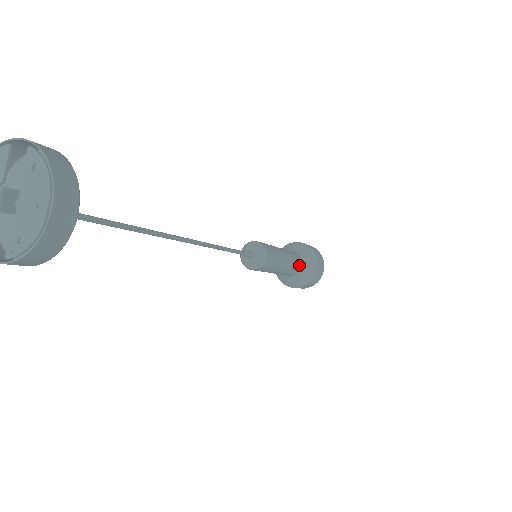
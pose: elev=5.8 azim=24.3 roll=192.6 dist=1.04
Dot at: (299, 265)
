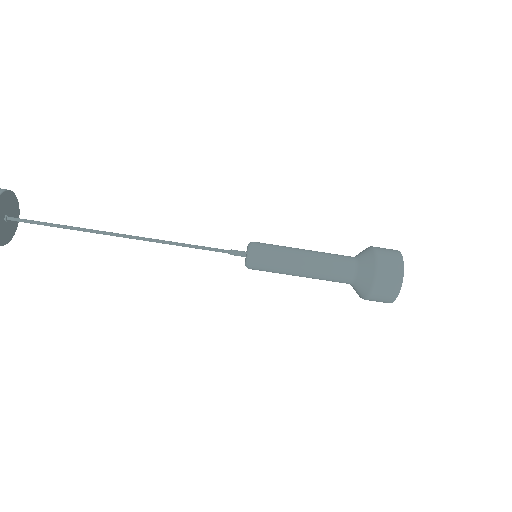
Dot at: (344, 256)
